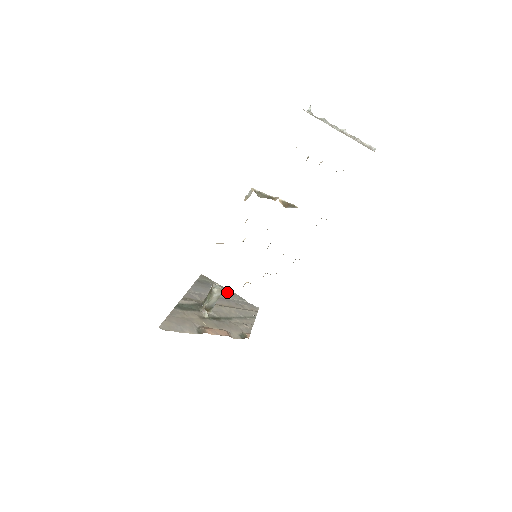
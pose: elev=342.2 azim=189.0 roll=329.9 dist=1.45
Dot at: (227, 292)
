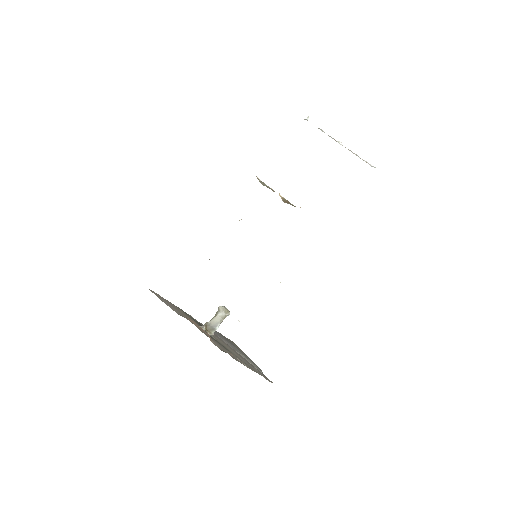
Dot at: (247, 356)
